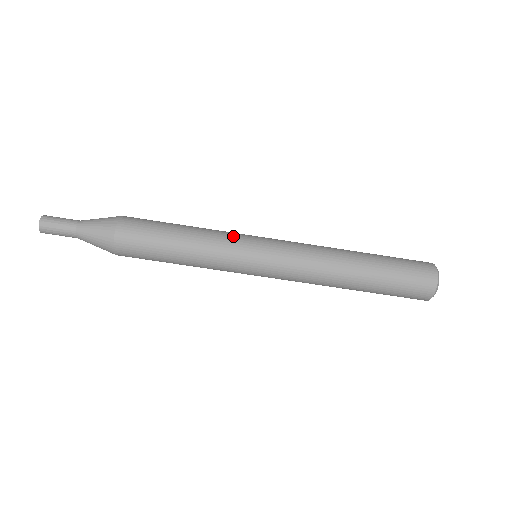
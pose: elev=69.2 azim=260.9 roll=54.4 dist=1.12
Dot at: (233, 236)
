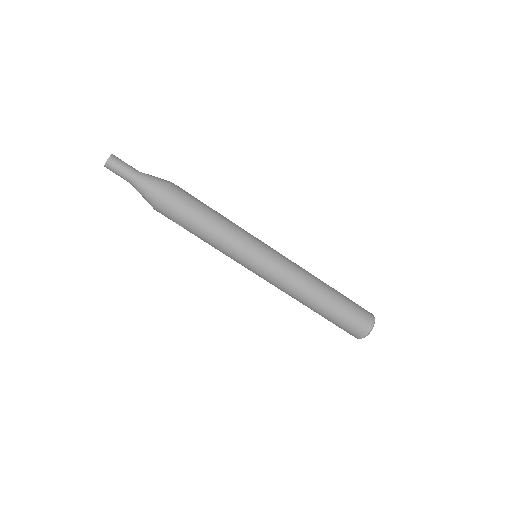
Dot at: occluded
